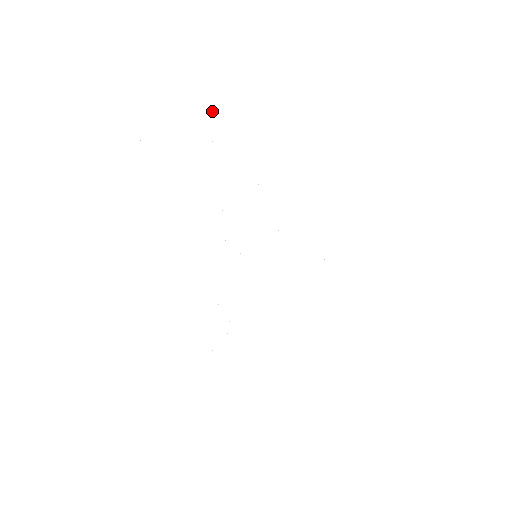
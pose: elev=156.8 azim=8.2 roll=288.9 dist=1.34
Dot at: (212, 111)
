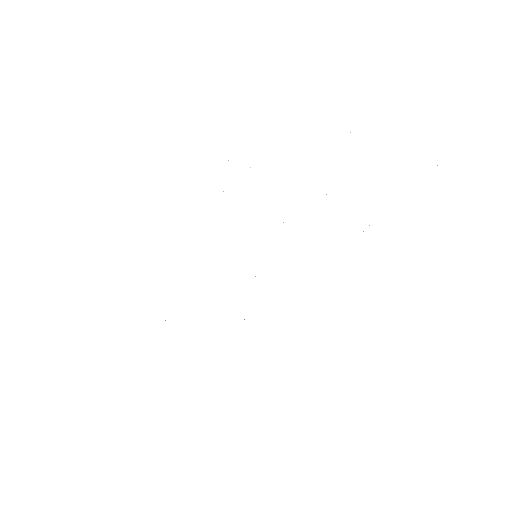
Dot at: occluded
